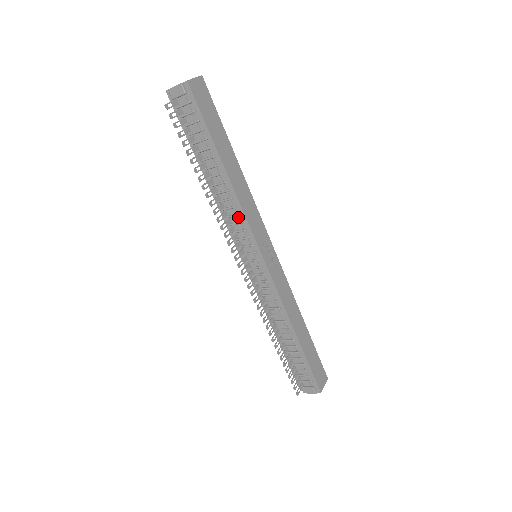
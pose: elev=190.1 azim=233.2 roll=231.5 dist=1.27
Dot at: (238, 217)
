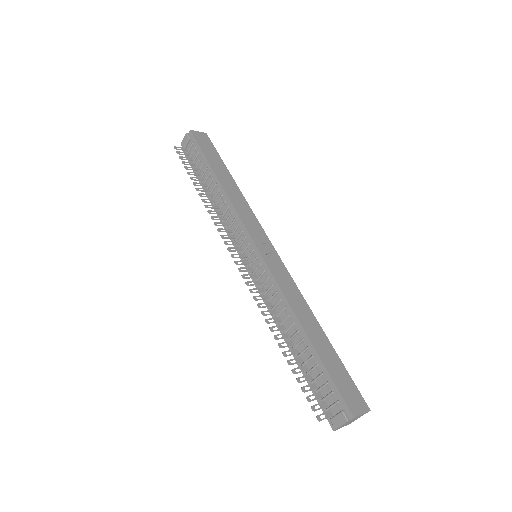
Dot at: (232, 217)
